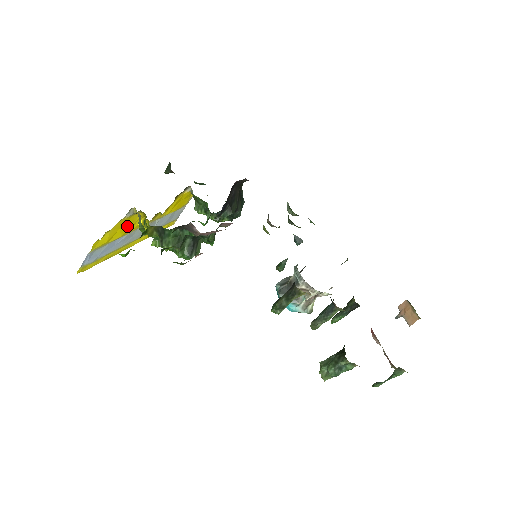
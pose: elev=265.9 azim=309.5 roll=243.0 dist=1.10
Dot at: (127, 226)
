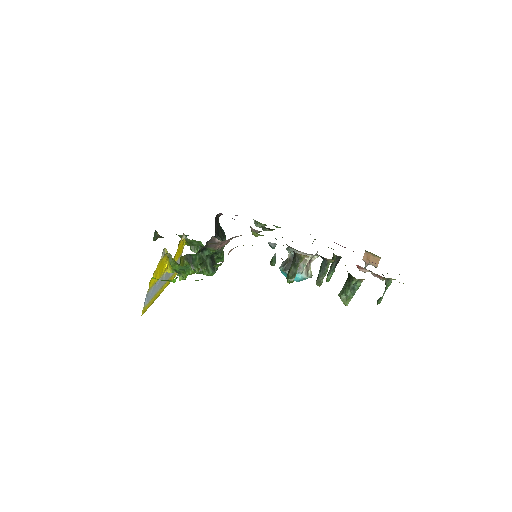
Dot at: (161, 269)
